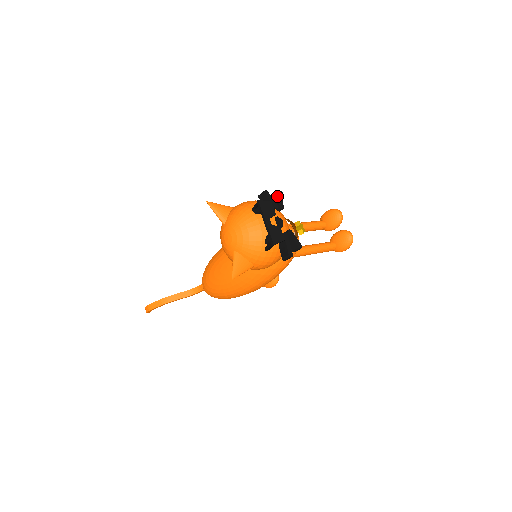
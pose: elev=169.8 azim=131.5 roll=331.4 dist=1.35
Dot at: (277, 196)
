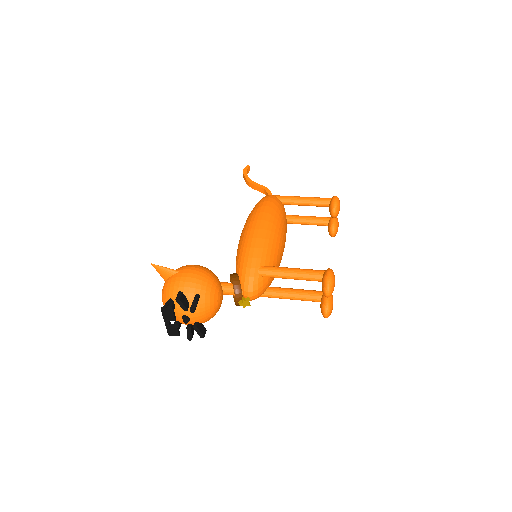
Dot at: (192, 302)
